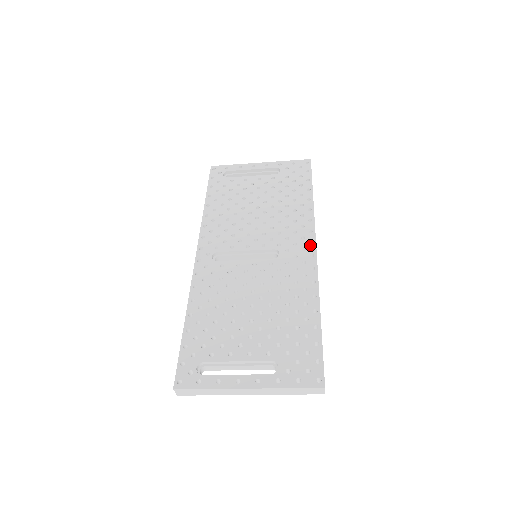
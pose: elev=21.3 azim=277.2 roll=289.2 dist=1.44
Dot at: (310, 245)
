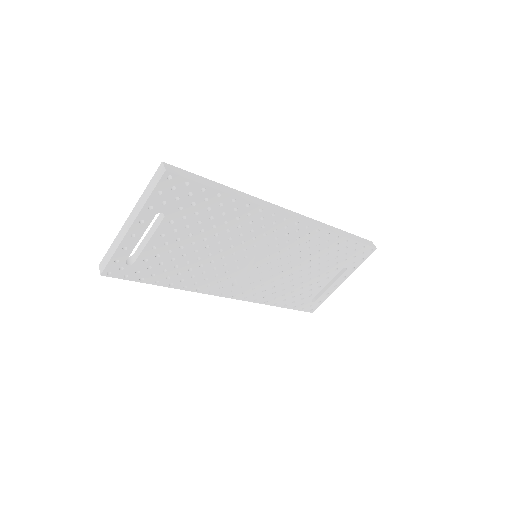
Dot at: occluded
